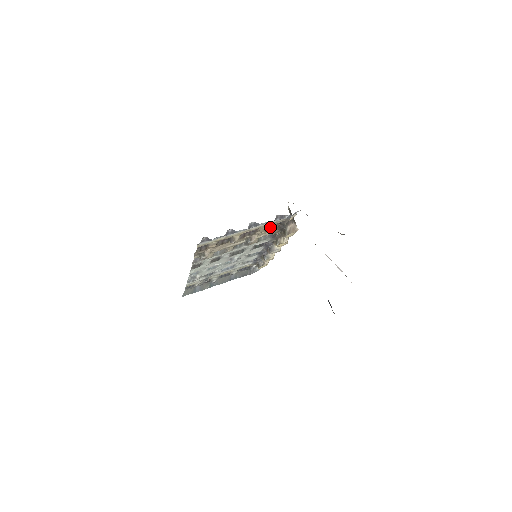
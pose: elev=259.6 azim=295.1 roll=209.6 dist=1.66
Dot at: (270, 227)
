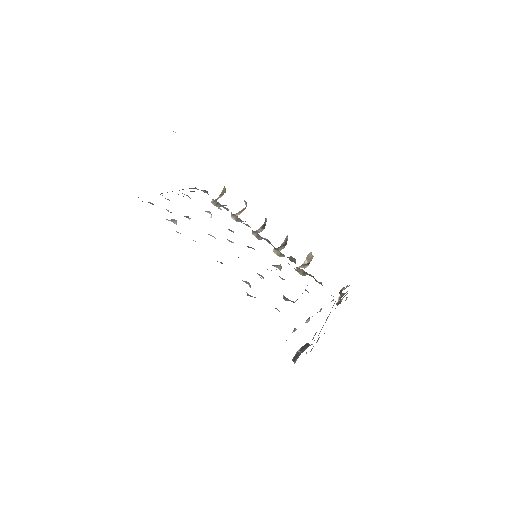
Dot at: occluded
